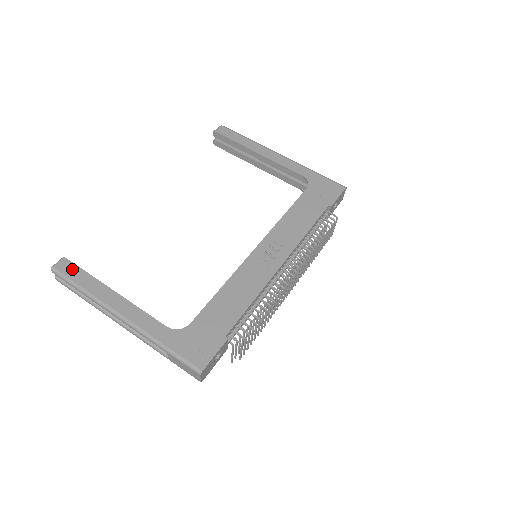
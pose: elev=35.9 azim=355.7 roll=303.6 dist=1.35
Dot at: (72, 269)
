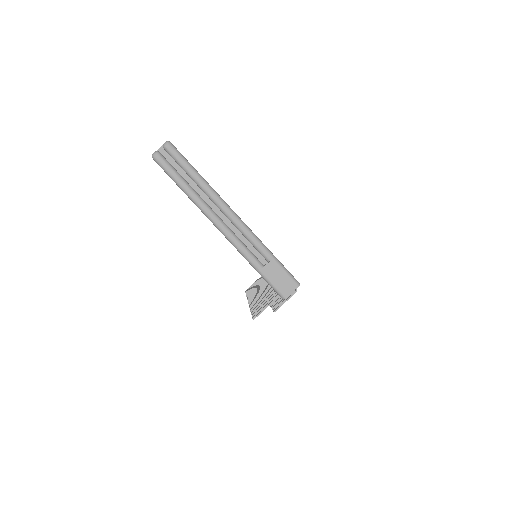
Dot at: occluded
